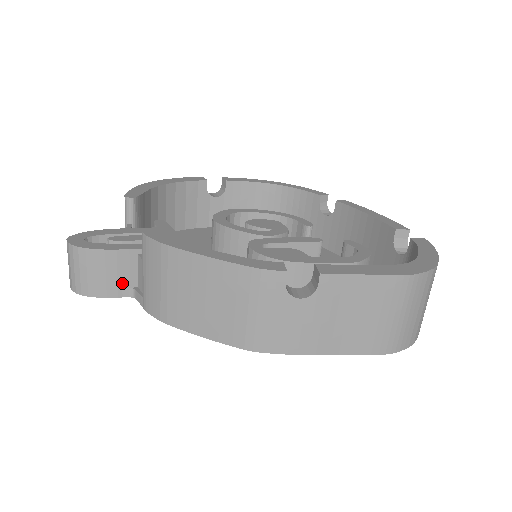
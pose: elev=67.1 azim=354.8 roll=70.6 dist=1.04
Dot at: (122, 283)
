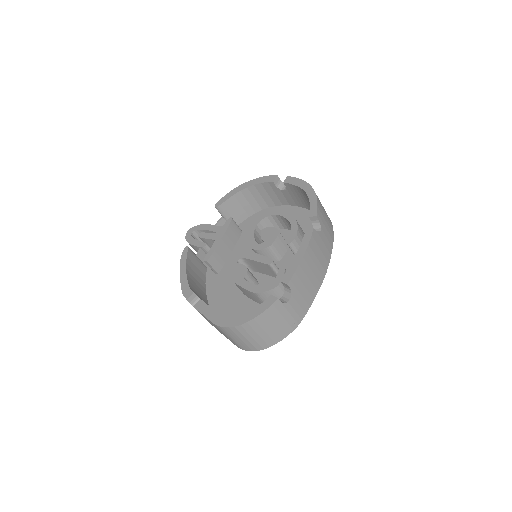
Dot at: occluded
